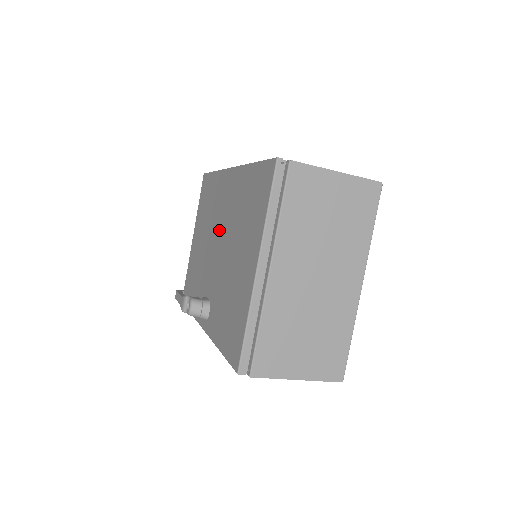
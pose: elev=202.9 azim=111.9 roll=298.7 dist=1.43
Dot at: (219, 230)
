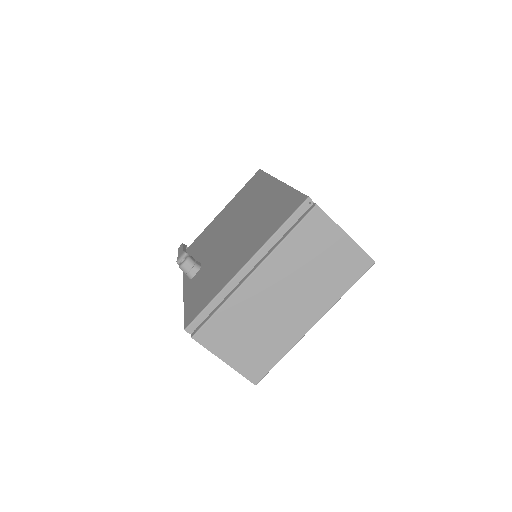
Dot at: (241, 220)
